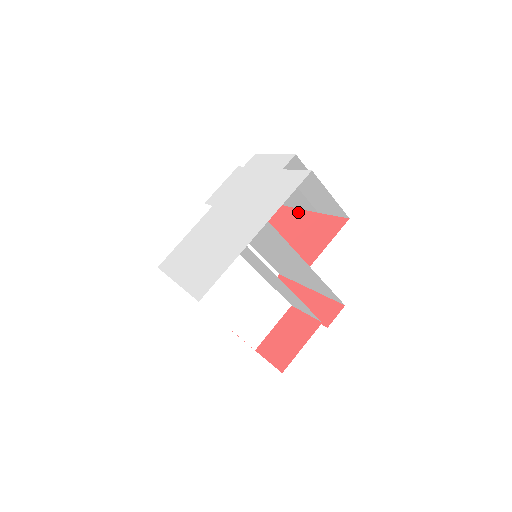
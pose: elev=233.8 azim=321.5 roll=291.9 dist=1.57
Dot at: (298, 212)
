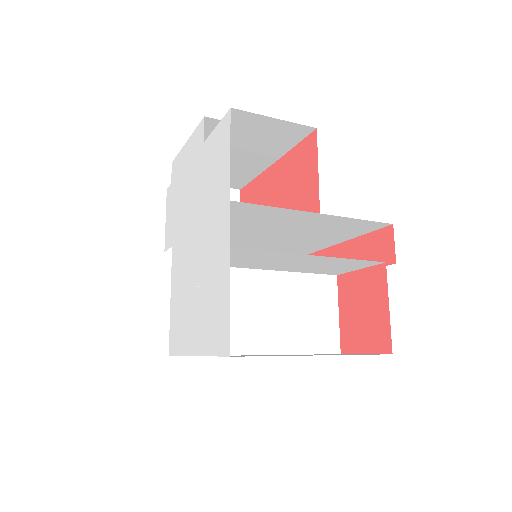
Dot at: (261, 178)
